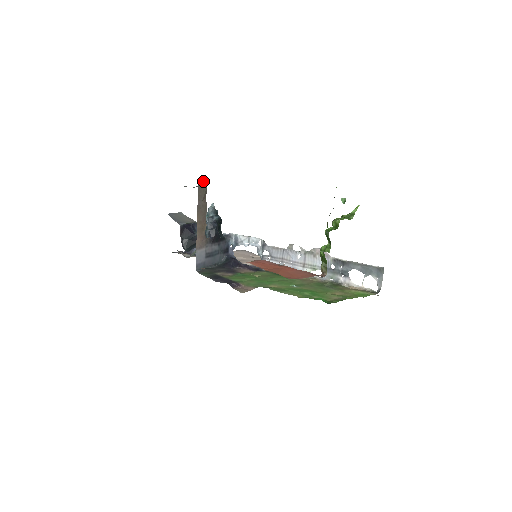
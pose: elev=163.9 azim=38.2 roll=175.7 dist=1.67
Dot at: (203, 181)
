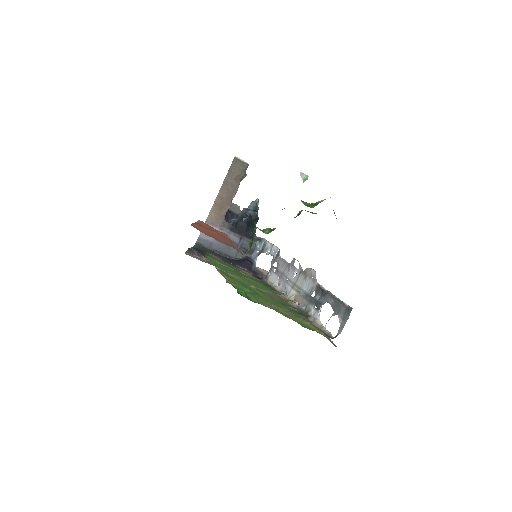
Dot at: (242, 160)
